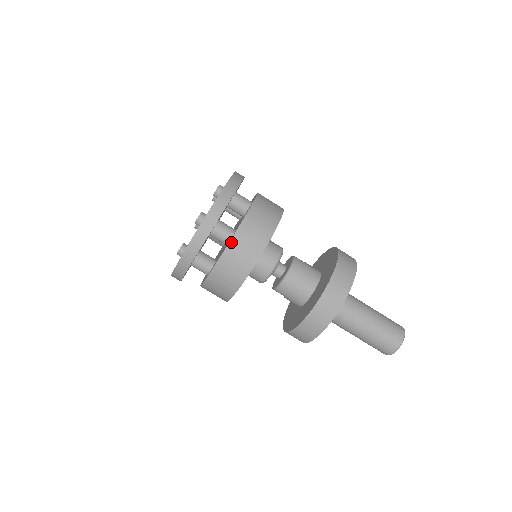
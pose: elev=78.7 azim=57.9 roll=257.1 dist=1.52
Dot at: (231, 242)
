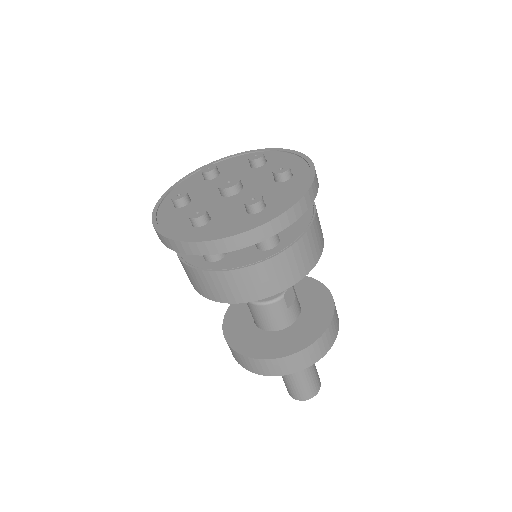
Dot at: (198, 270)
